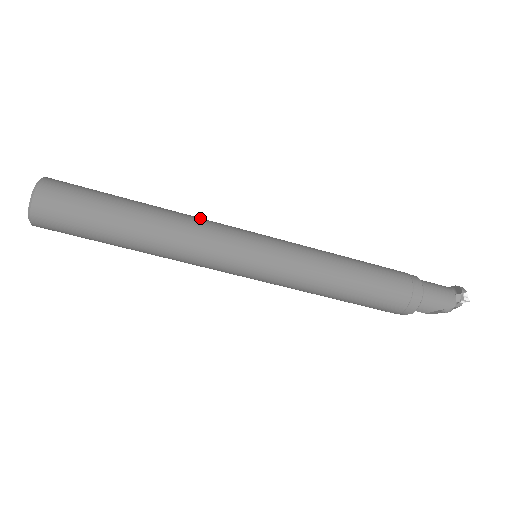
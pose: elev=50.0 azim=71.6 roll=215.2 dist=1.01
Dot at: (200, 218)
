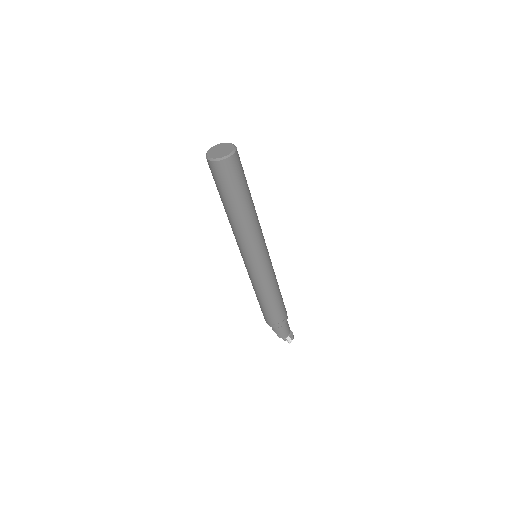
Dot at: (260, 226)
